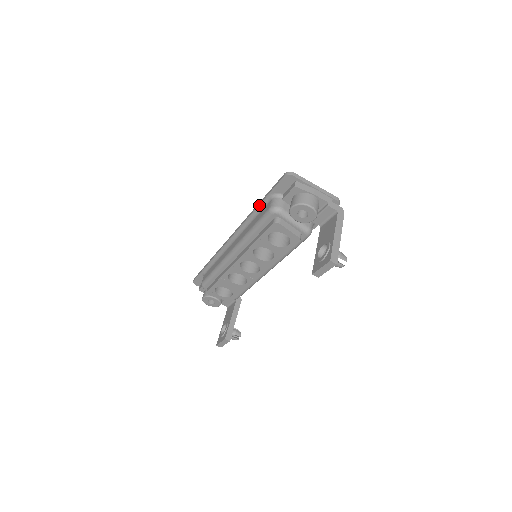
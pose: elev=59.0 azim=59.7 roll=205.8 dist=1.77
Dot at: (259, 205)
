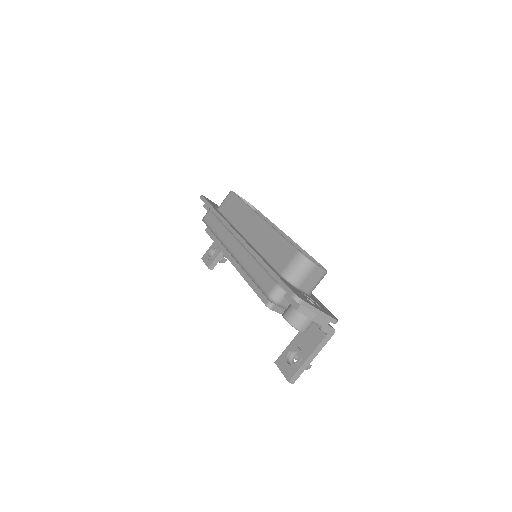
Dot at: (266, 269)
